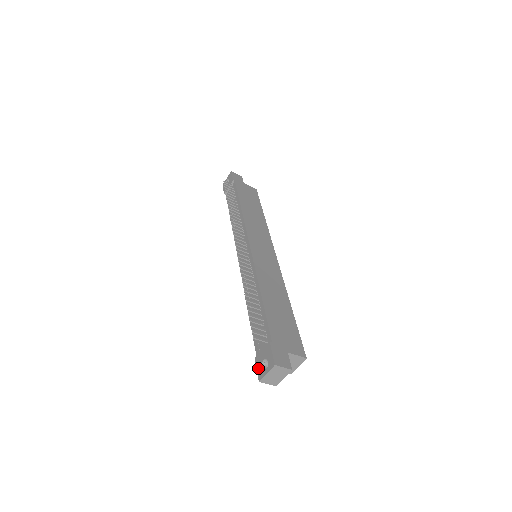
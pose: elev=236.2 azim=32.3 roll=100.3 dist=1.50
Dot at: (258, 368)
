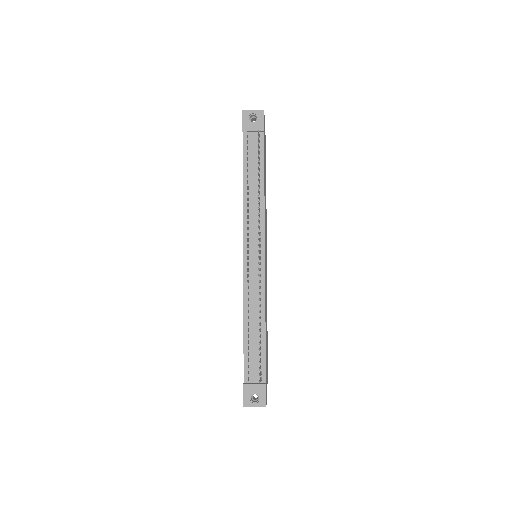
Dot at: (246, 396)
